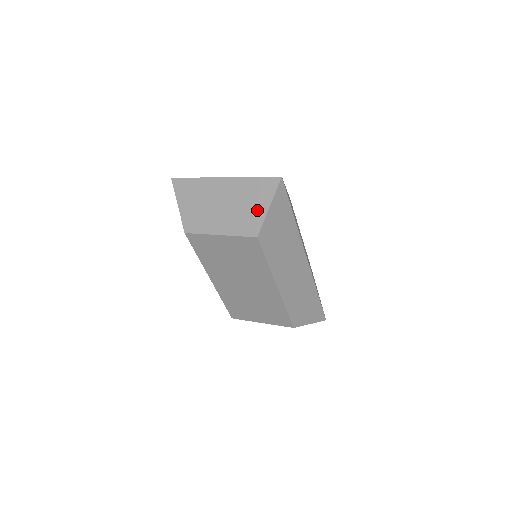
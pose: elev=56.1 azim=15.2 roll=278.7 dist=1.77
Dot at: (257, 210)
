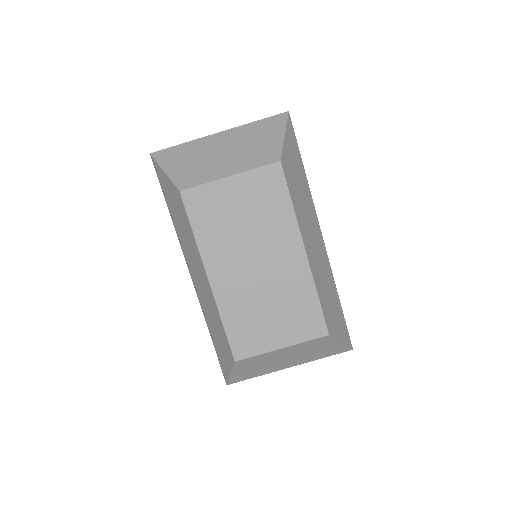
Dot at: (271, 141)
